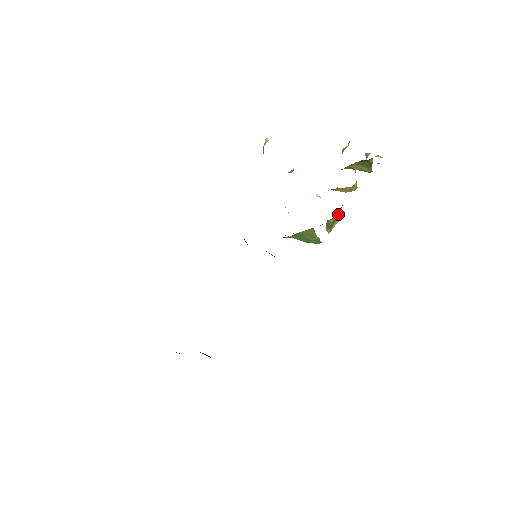
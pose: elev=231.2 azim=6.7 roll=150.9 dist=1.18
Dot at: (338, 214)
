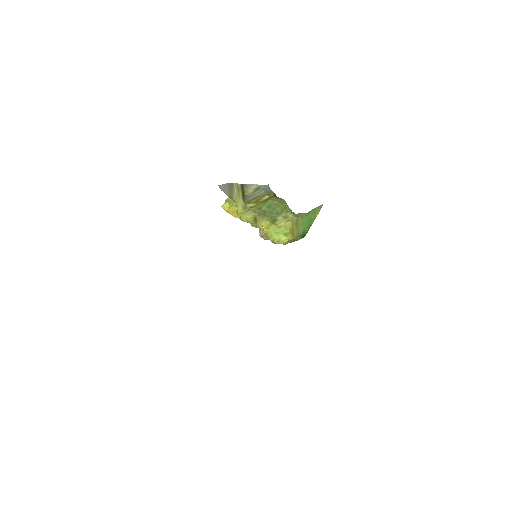
Dot at: occluded
